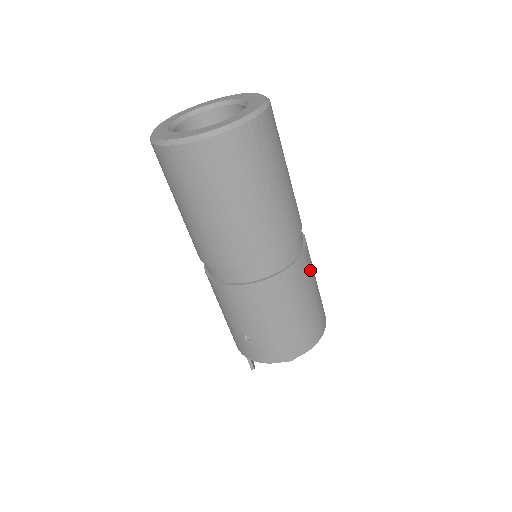
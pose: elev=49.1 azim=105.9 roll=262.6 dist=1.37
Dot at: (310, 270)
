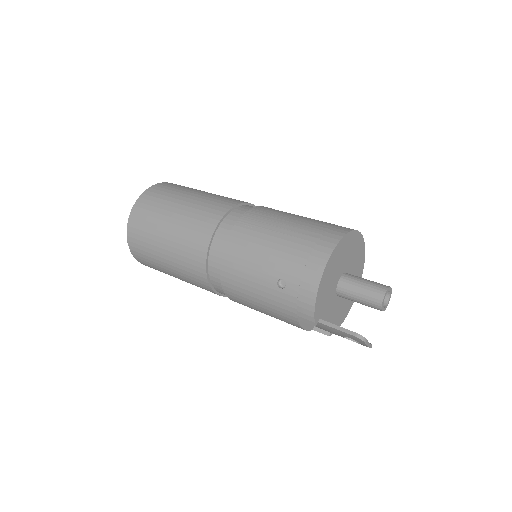
Dot at: occluded
